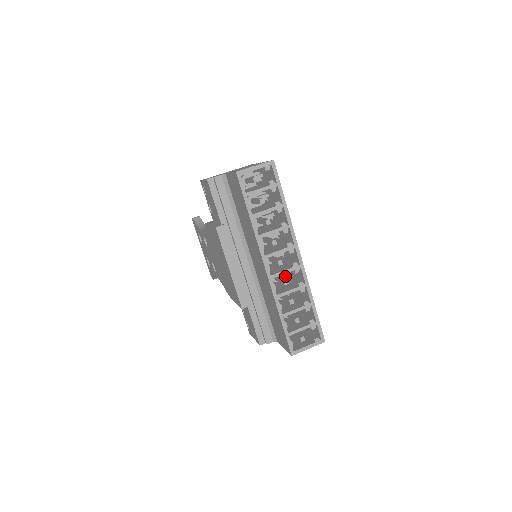
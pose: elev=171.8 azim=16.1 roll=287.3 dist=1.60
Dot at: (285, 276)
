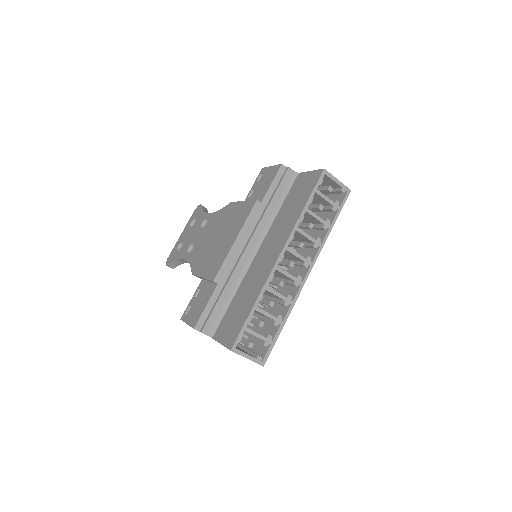
Dot at: occluded
